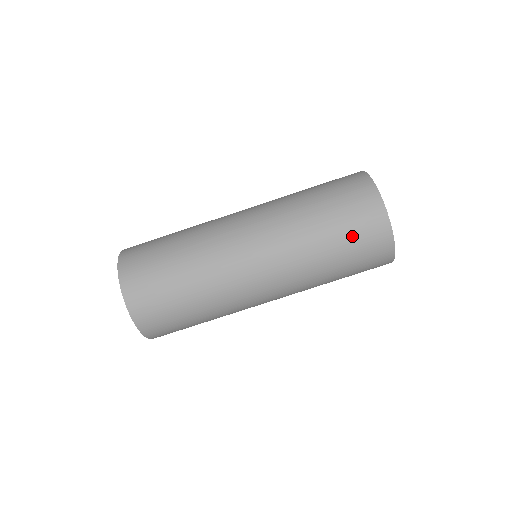
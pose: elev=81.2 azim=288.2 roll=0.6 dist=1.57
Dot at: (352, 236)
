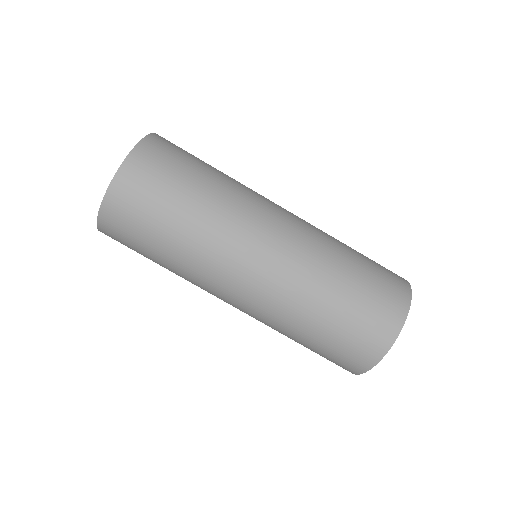
Dot at: (322, 354)
